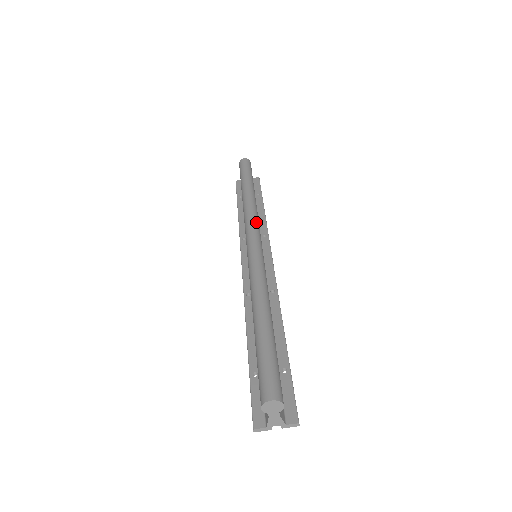
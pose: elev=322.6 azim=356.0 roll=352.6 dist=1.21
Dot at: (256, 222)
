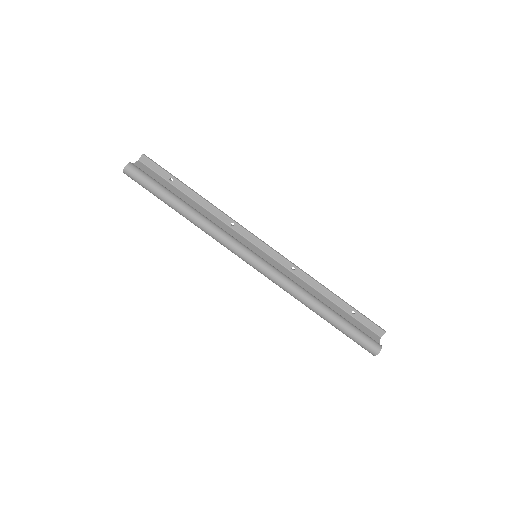
Dot at: (233, 243)
